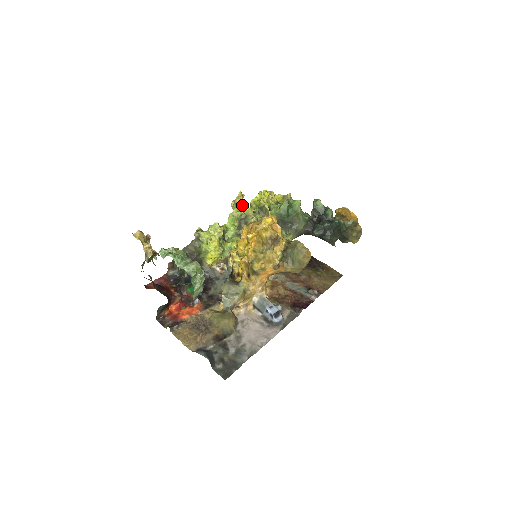
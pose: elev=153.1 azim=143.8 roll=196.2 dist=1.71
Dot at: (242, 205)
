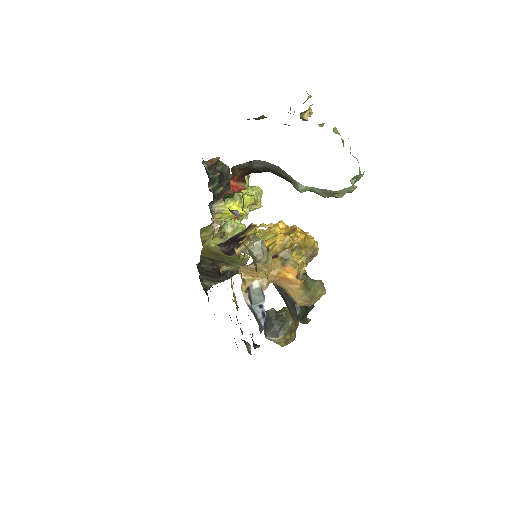
Dot at: occluded
